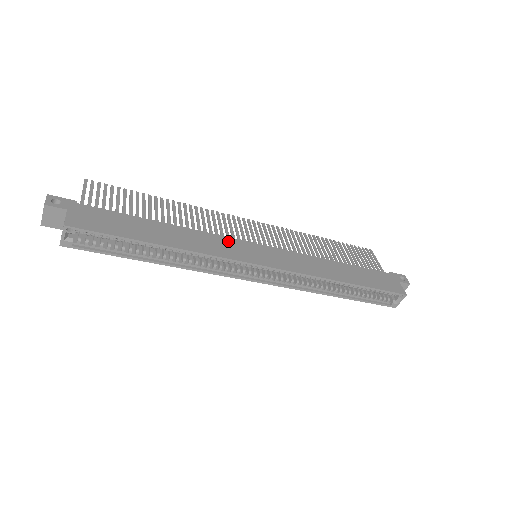
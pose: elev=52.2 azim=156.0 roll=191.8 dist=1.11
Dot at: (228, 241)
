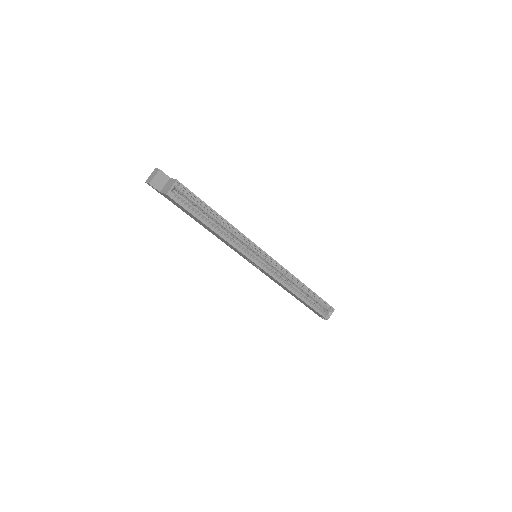
Dot at: occluded
